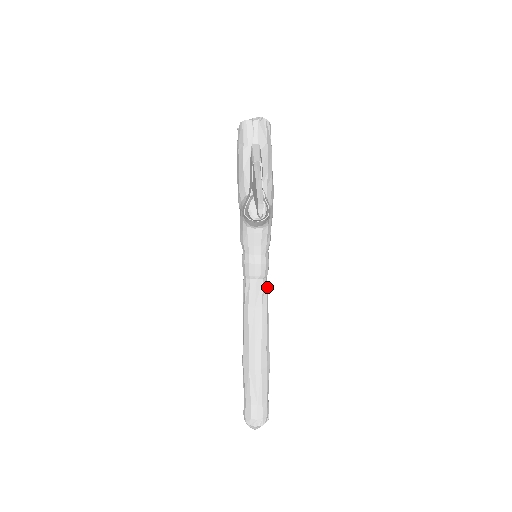
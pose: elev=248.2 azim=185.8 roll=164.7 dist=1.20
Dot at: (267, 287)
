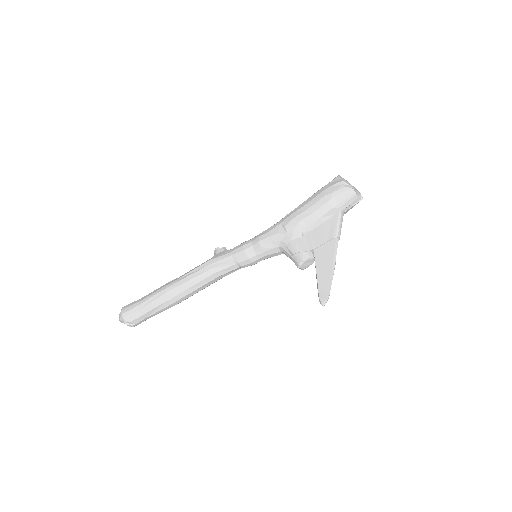
Dot at: occluded
